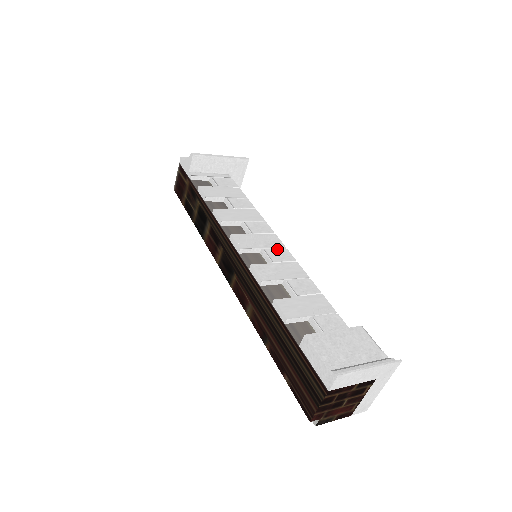
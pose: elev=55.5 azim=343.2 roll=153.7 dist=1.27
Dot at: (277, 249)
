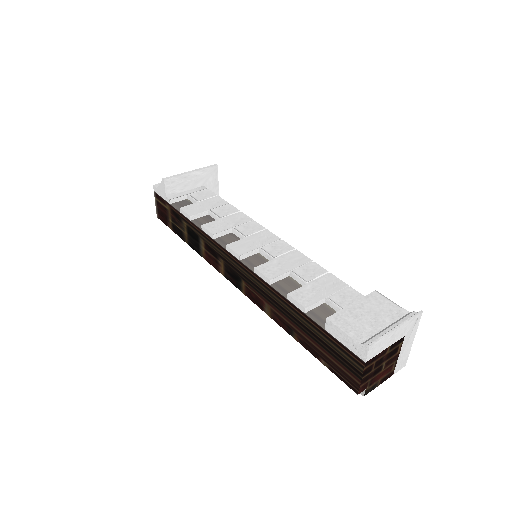
Dot at: (273, 244)
